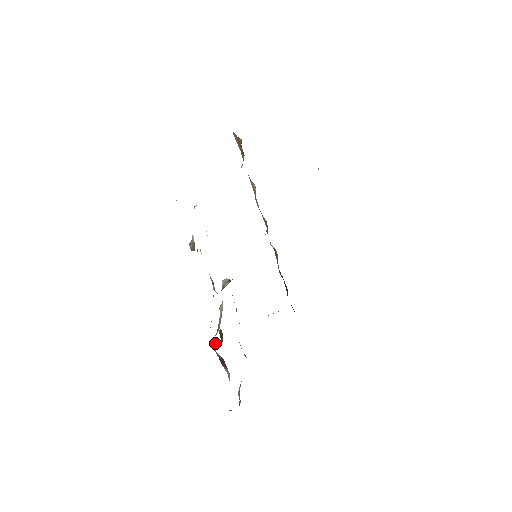
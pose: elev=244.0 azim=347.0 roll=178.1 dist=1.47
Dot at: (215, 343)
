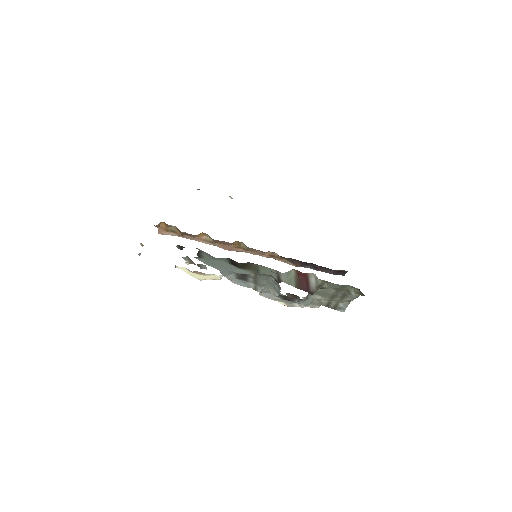
Dot at: (276, 276)
